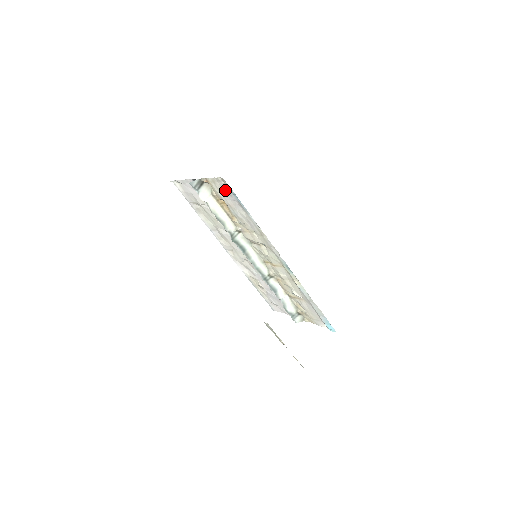
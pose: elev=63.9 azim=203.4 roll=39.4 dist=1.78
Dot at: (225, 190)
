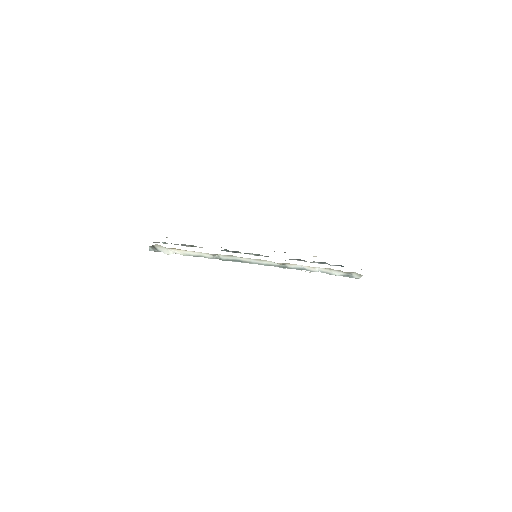
Dot at: occluded
